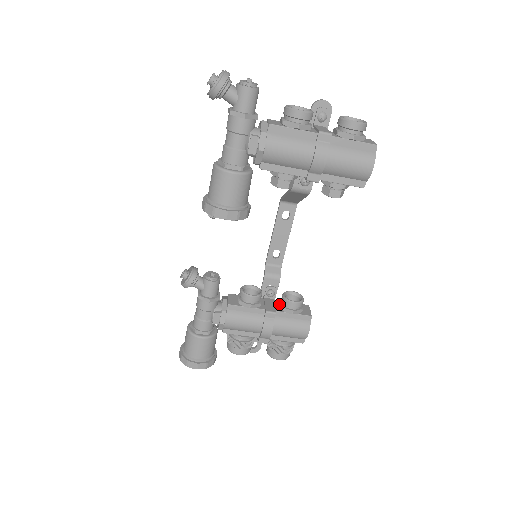
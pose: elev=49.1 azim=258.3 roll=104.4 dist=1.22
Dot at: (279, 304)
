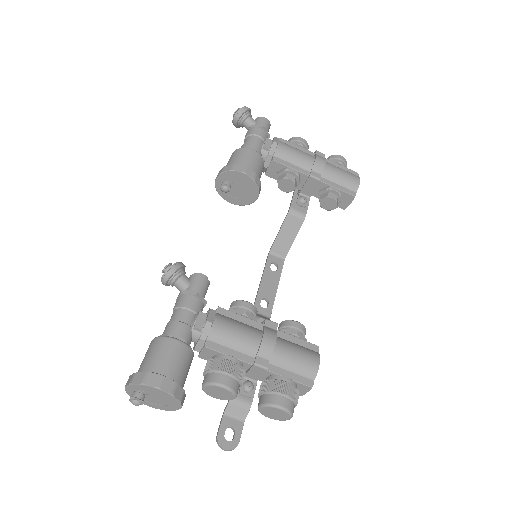
Dot at: occluded
